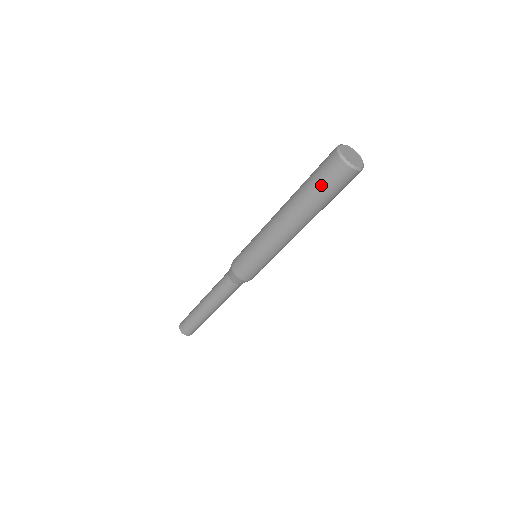
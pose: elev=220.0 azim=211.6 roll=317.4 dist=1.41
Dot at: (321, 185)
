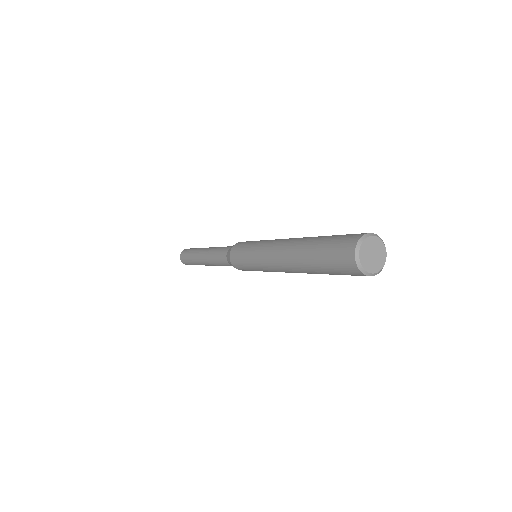
Dot at: (335, 274)
